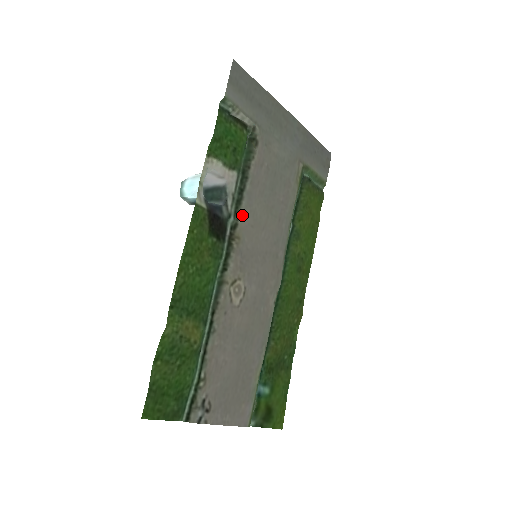
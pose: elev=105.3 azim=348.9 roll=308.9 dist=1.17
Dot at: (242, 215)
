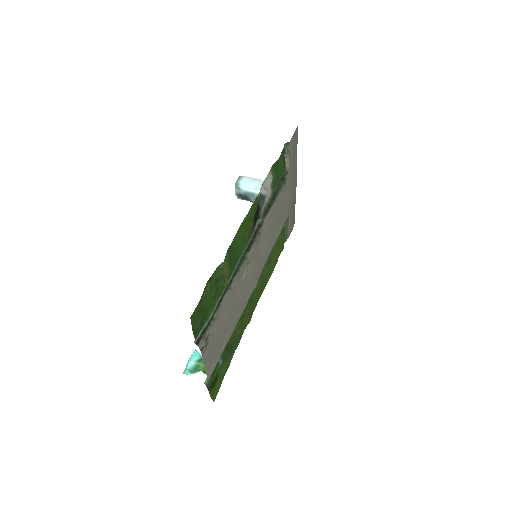
Dot at: (266, 221)
